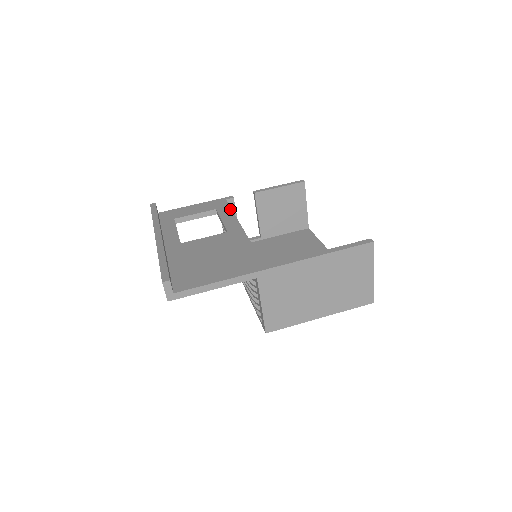
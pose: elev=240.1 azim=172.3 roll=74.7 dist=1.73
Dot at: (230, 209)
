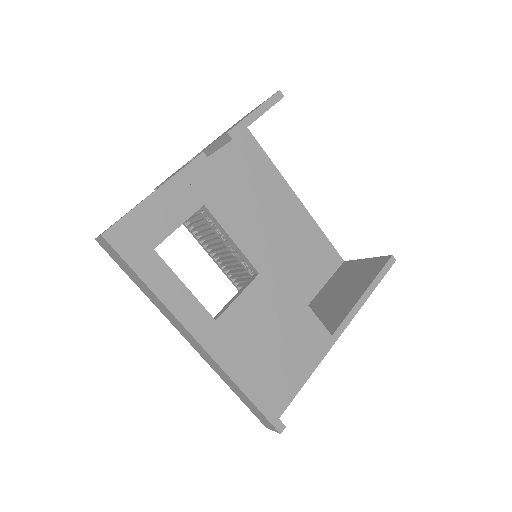
Dot at: (227, 204)
